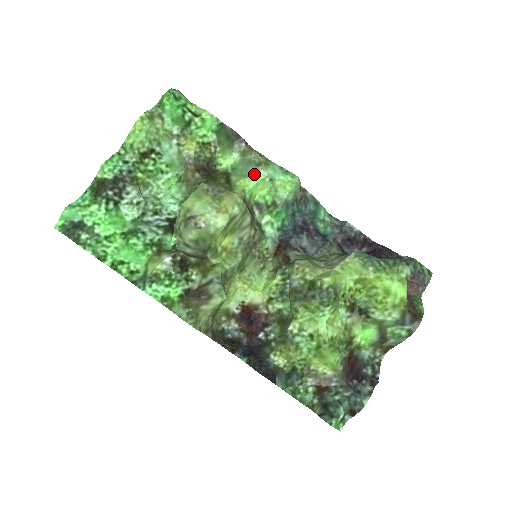
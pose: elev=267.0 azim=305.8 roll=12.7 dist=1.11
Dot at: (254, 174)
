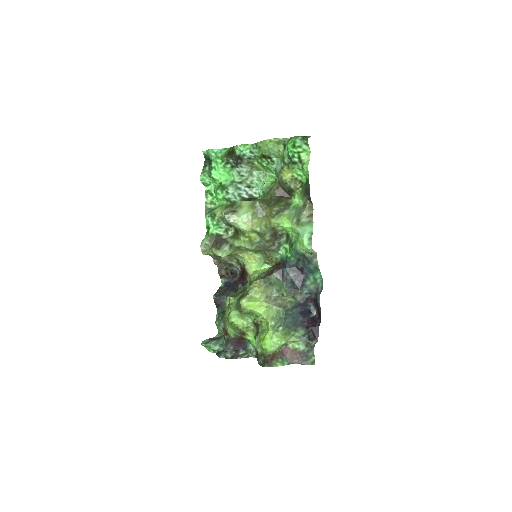
Dot at: (292, 222)
